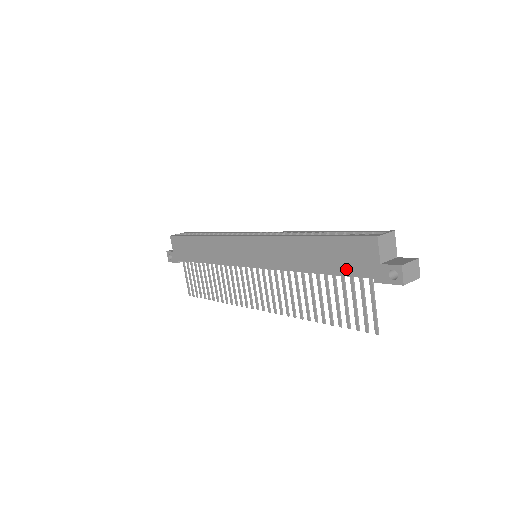
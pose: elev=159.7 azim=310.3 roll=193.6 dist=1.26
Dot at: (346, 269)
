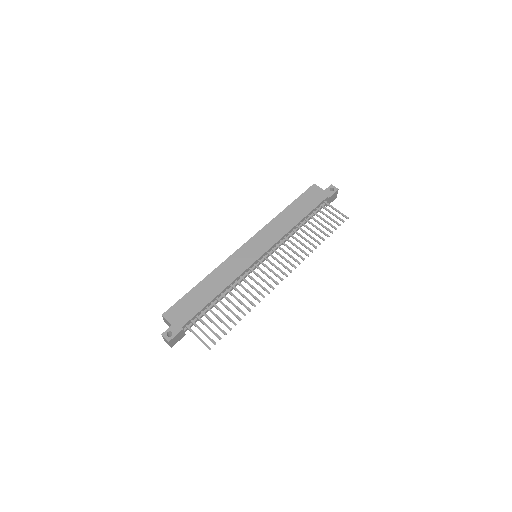
Dot at: (314, 204)
